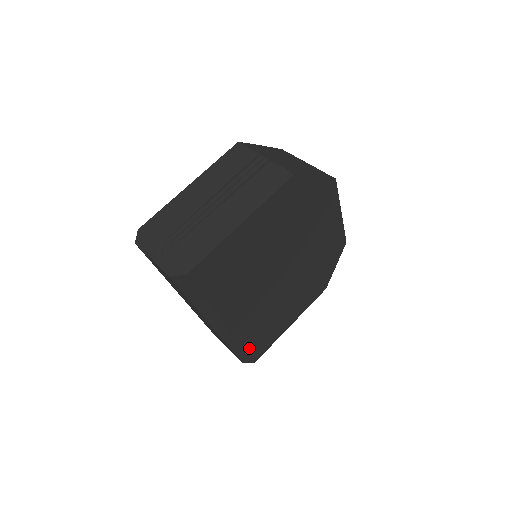
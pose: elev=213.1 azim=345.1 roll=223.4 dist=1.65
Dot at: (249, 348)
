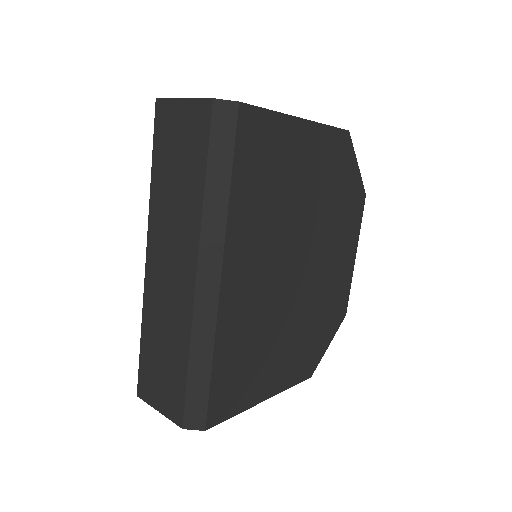
Dot at: (215, 377)
